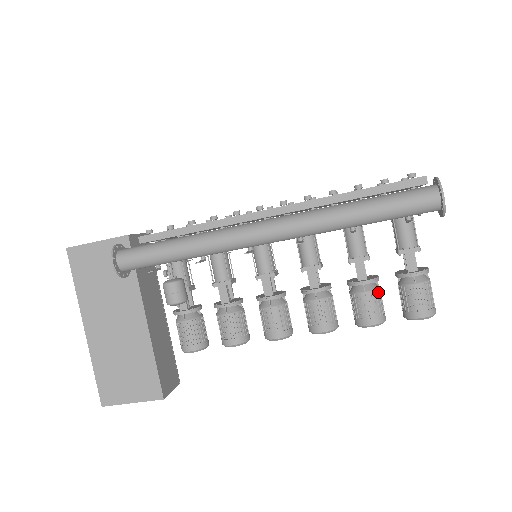
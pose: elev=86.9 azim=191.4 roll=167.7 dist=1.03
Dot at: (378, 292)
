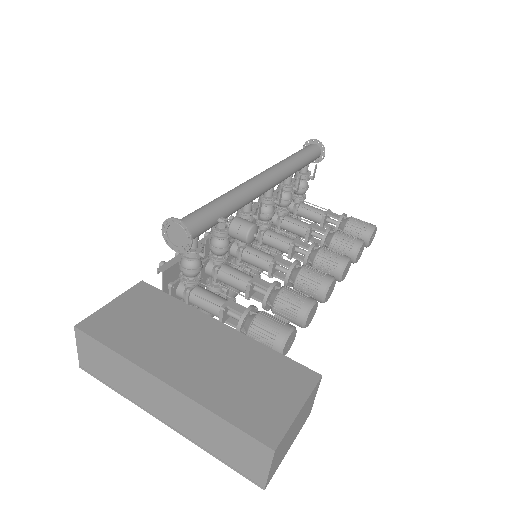
Dot at: occluded
